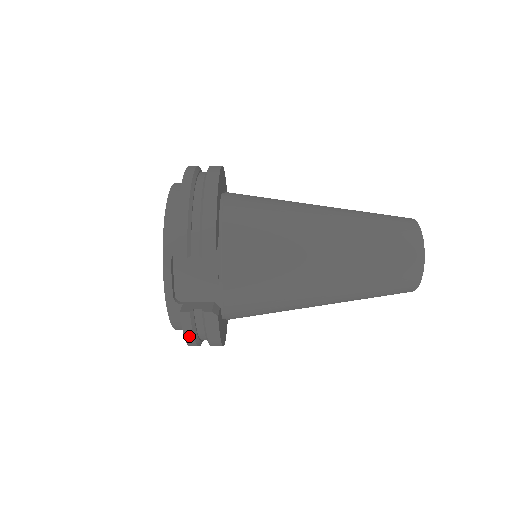
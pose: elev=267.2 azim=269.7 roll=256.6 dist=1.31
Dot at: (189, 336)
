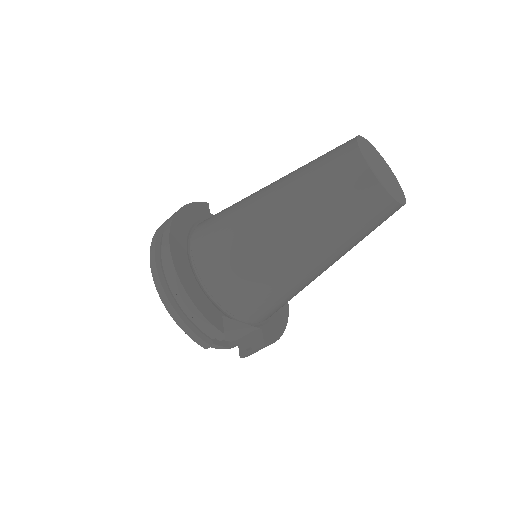
Dot at: occluded
